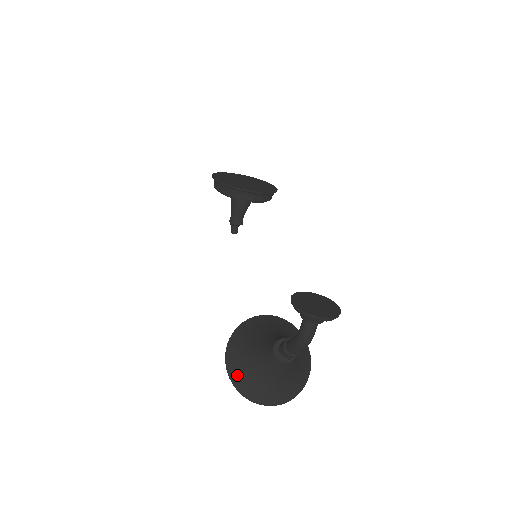
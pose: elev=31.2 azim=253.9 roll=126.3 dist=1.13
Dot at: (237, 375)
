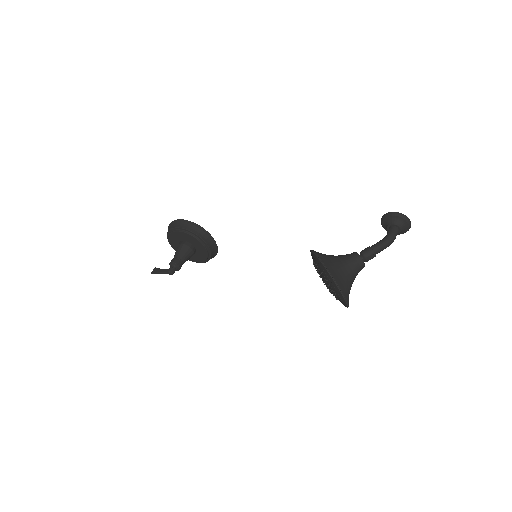
Dot at: (330, 266)
